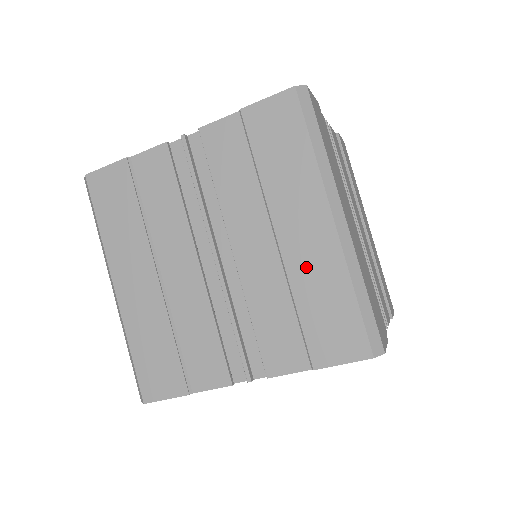
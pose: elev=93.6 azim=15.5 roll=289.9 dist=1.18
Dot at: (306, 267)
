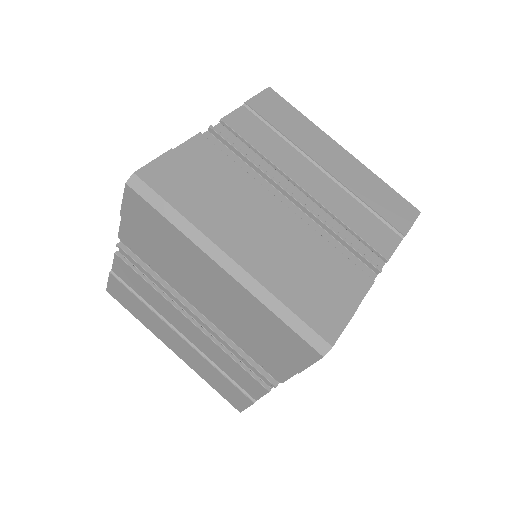
Dot at: (237, 307)
